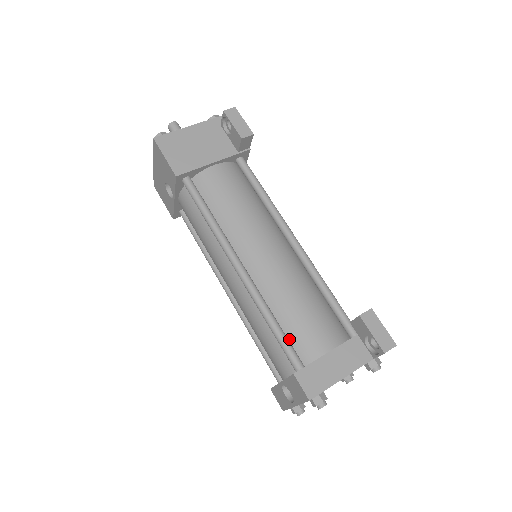
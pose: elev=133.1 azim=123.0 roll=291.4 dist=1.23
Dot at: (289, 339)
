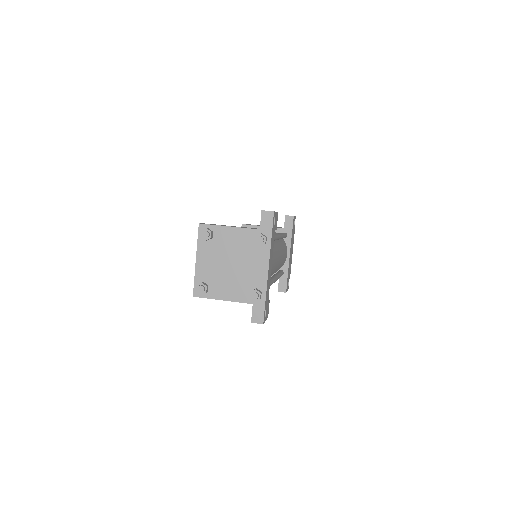
Dot at: occluded
